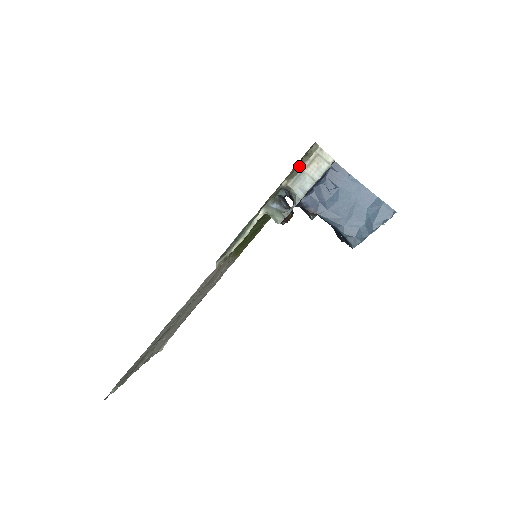
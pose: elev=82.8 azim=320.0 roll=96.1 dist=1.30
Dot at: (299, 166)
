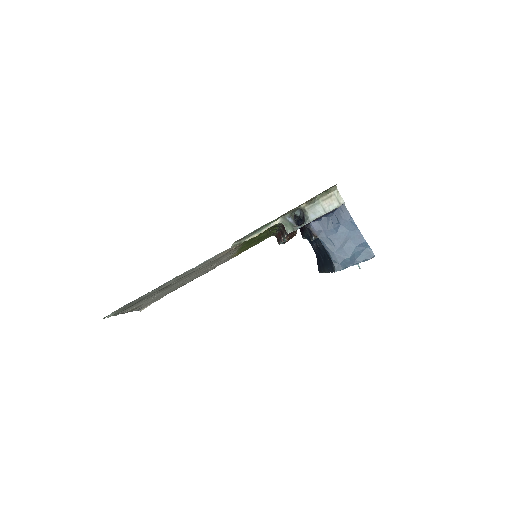
Dot at: (318, 197)
